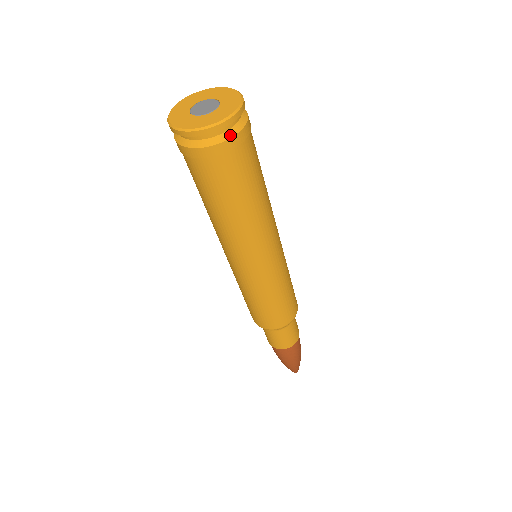
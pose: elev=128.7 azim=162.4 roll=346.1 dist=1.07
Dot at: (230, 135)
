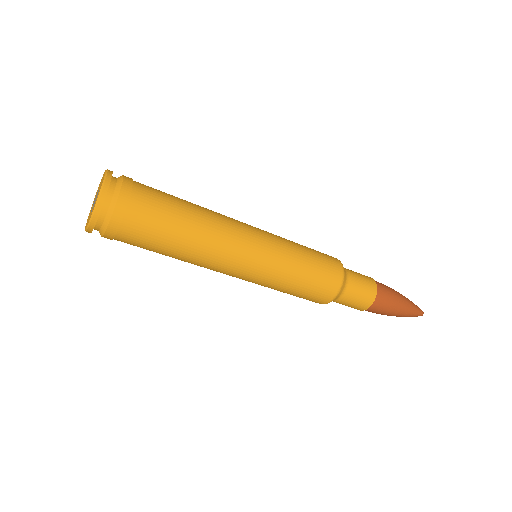
Dot at: (106, 224)
